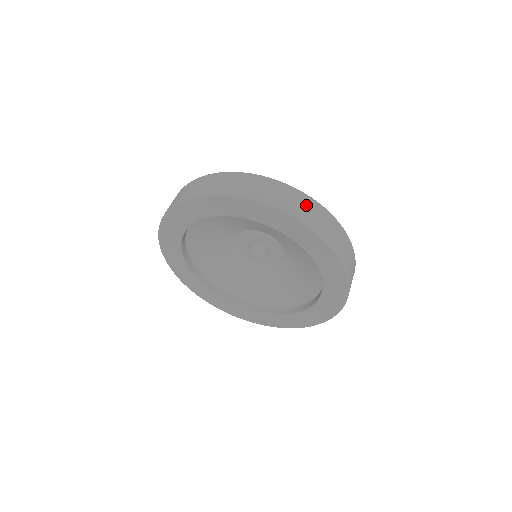
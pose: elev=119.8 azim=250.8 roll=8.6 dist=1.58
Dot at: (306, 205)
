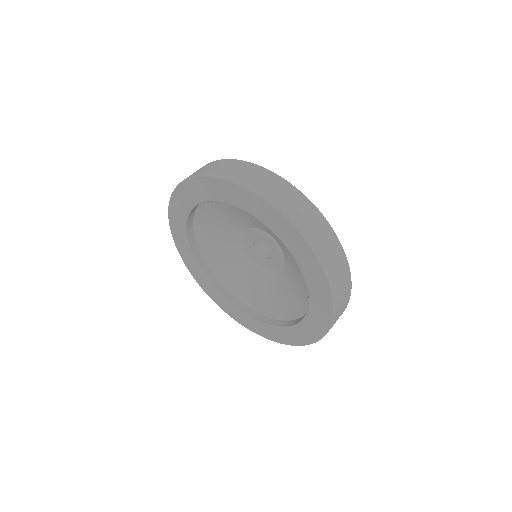
Dot at: (345, 287)
